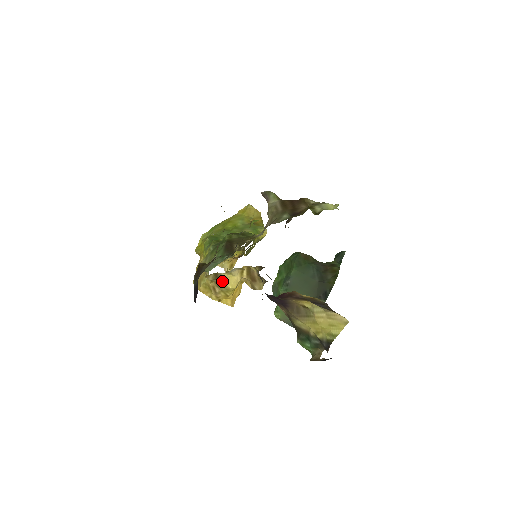
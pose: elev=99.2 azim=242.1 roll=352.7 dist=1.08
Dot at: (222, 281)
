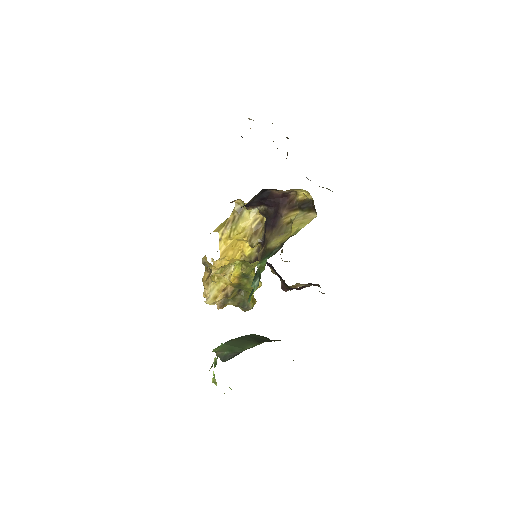
Dot at: (240, 217)
